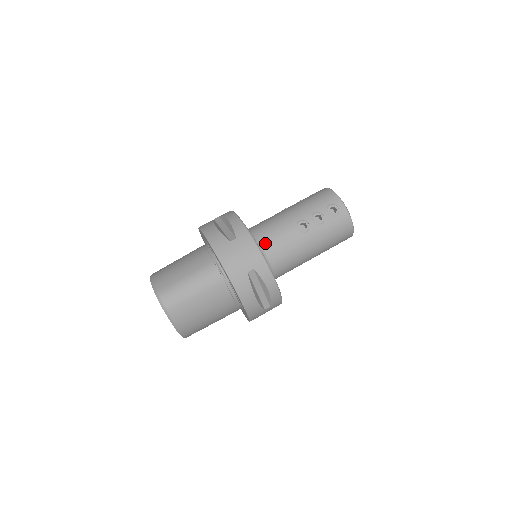
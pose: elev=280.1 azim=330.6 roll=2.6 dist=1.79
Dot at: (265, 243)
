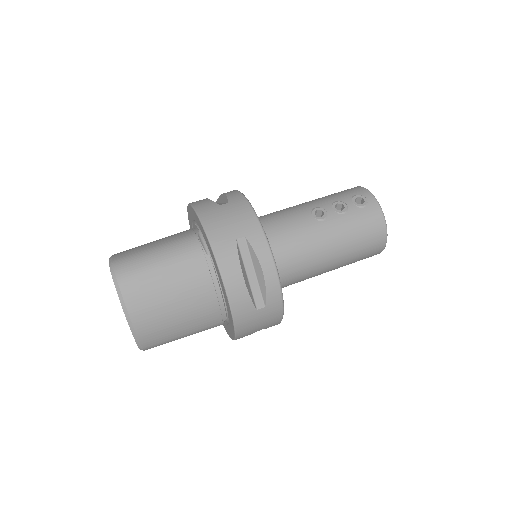
Dot at: (267, 226)
